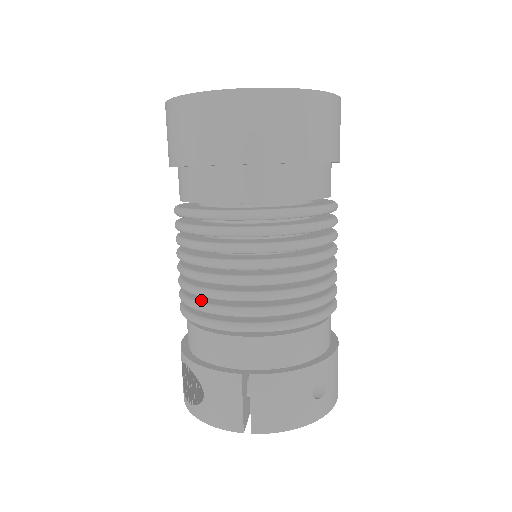
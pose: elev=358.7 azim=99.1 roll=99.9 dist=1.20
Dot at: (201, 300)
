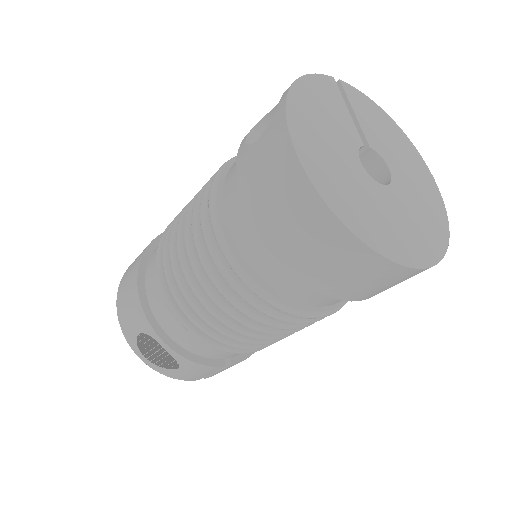
Dot at: occluded
